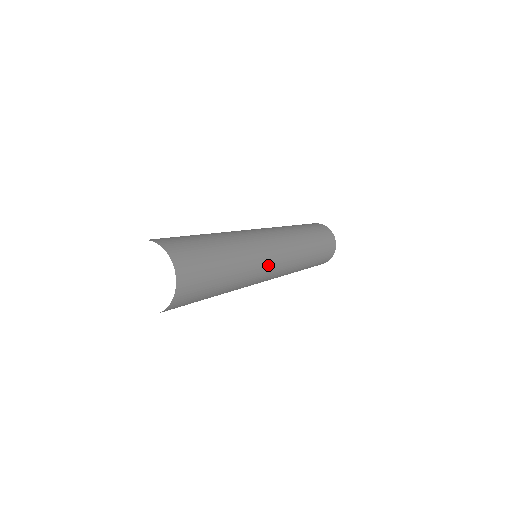
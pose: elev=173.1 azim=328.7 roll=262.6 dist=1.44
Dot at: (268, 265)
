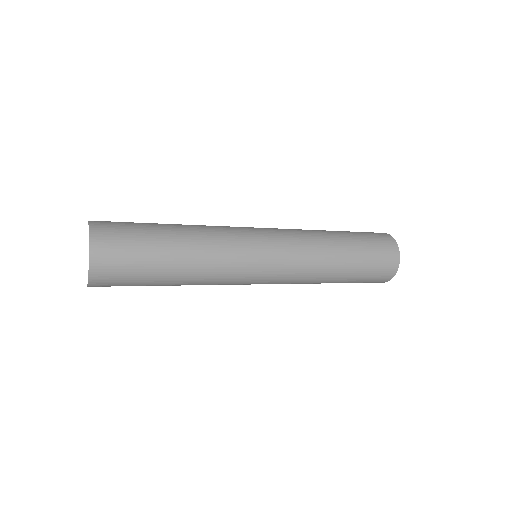
Dot at: (245, 268)
